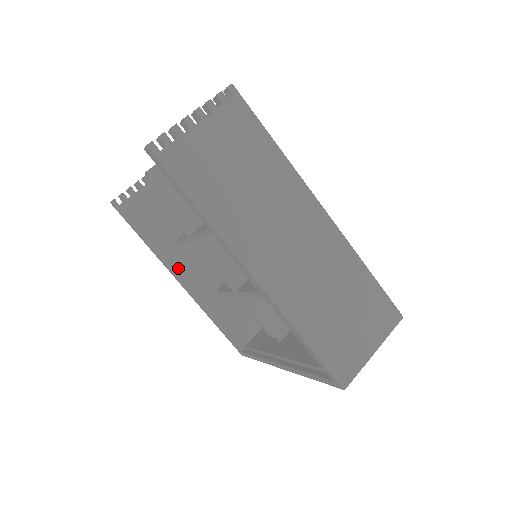
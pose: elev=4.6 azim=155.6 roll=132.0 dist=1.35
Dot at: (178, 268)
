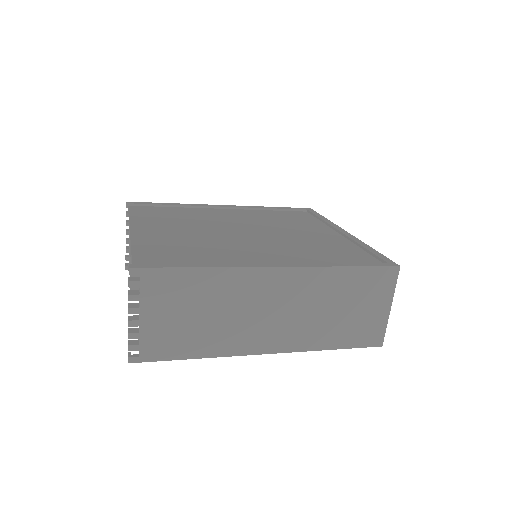
Dot at: occluded
